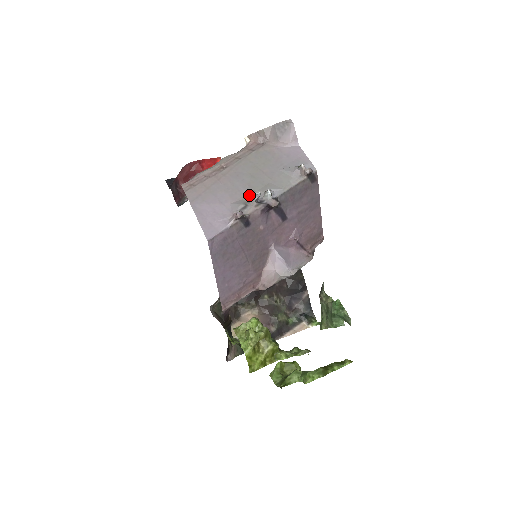
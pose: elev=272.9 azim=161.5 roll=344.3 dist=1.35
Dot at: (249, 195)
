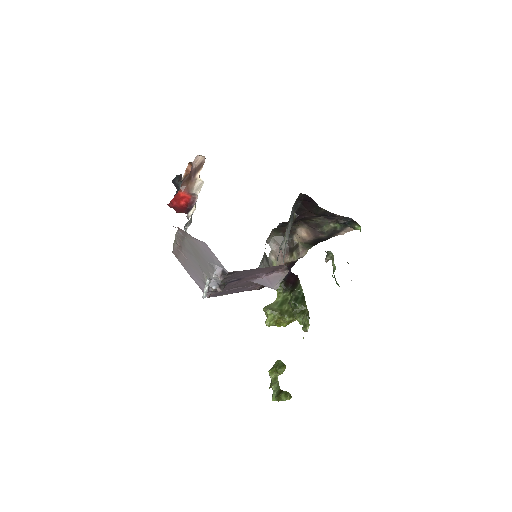
Dot at: (205, 278)
